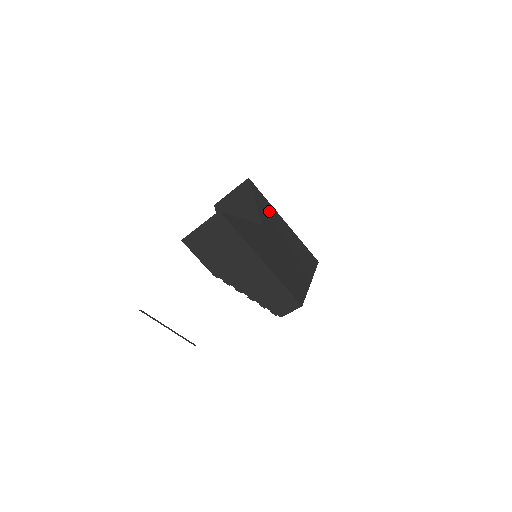
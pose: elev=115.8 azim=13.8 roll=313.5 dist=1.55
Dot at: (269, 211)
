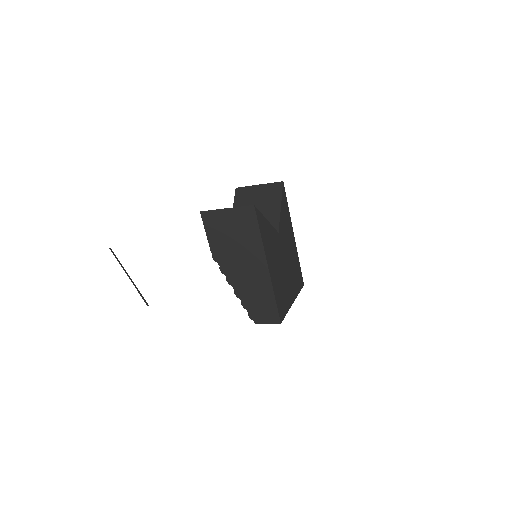
Dot at: (287, 221)
